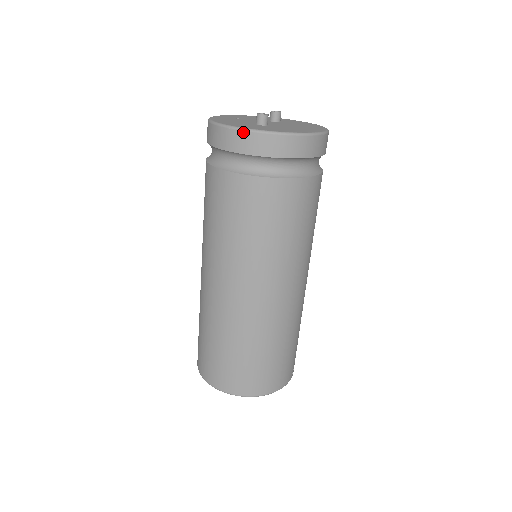
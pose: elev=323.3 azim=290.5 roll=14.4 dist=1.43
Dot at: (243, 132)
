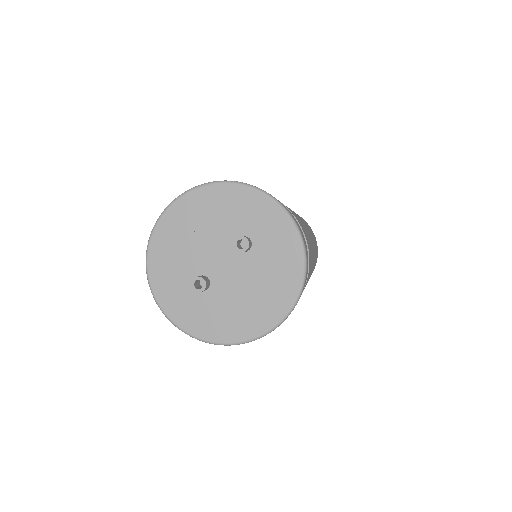
Dot at: (164, 314)
